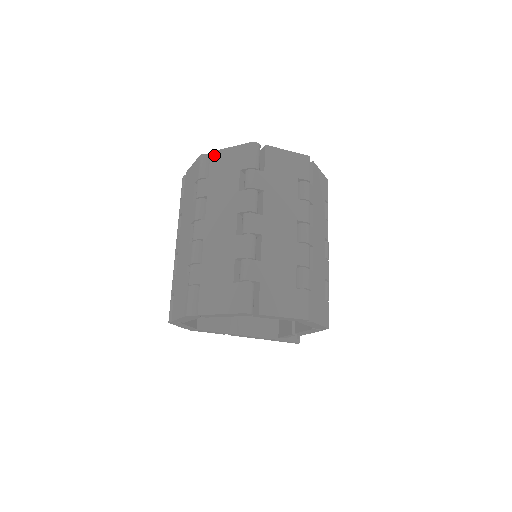
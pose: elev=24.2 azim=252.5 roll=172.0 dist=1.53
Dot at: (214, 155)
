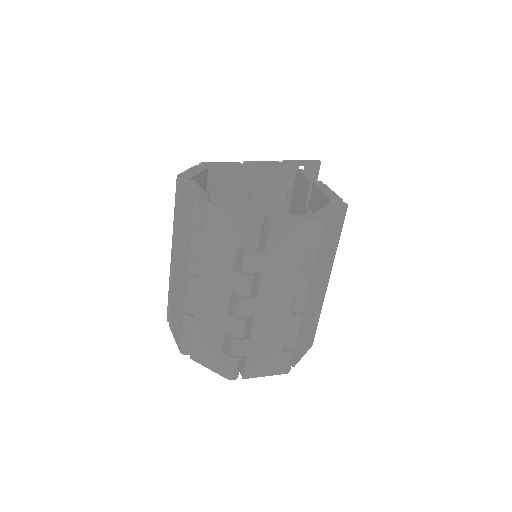
Dot at: (210, 209)
